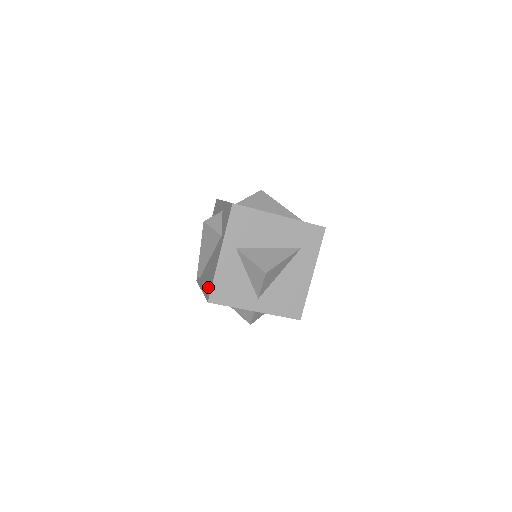
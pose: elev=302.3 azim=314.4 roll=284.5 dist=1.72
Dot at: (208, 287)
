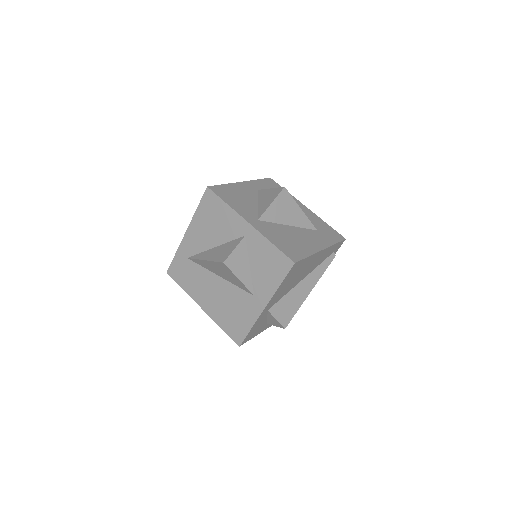
Dot at: occluded
